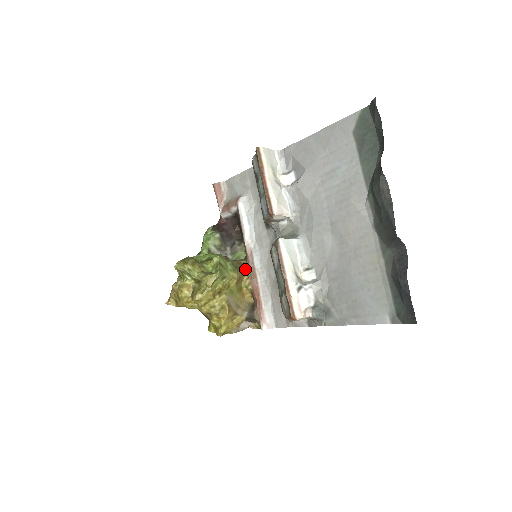
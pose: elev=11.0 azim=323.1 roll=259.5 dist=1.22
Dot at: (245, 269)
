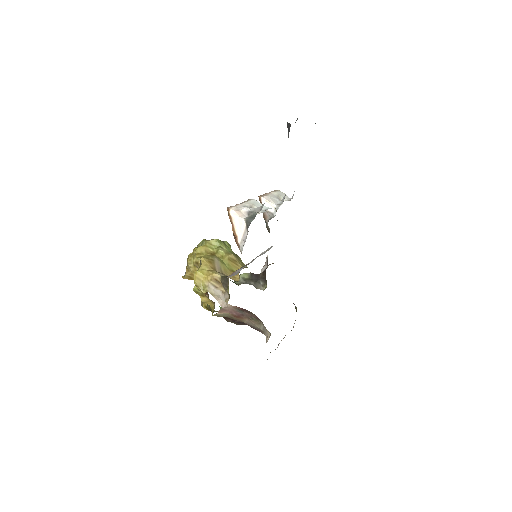
Dot at: occluded
